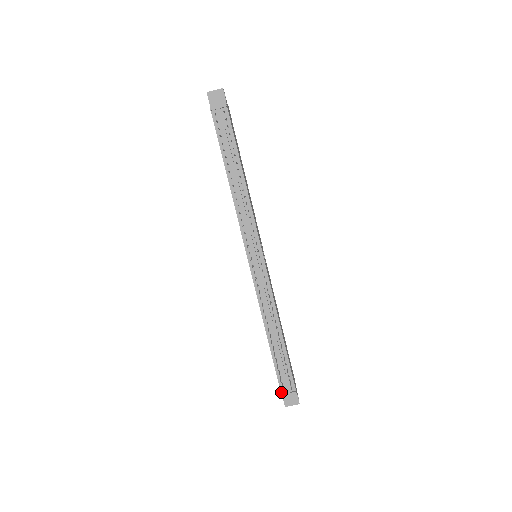
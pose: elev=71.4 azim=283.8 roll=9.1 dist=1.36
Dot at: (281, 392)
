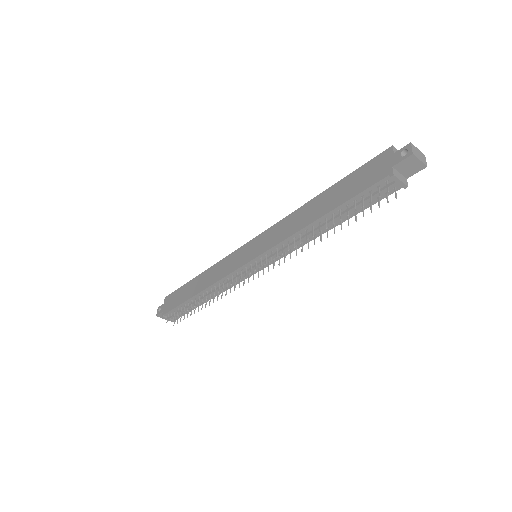
Dot at: (165, 315)
